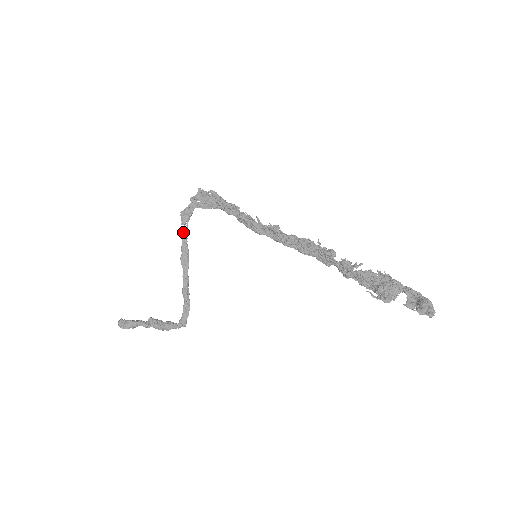
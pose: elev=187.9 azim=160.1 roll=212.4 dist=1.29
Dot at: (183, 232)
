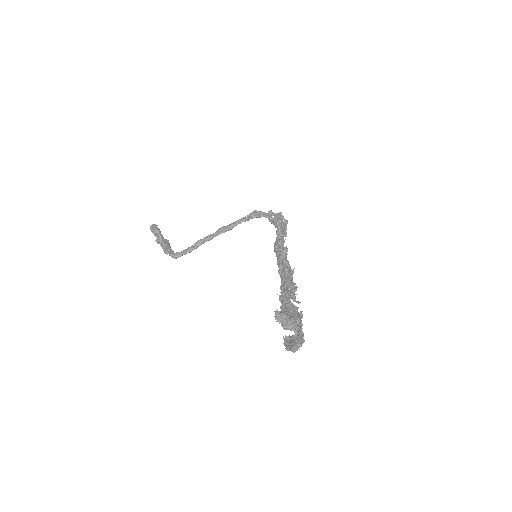
Dot at: (243, 218)
